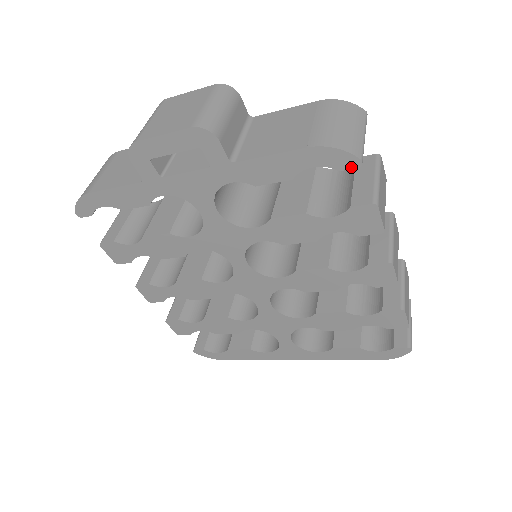
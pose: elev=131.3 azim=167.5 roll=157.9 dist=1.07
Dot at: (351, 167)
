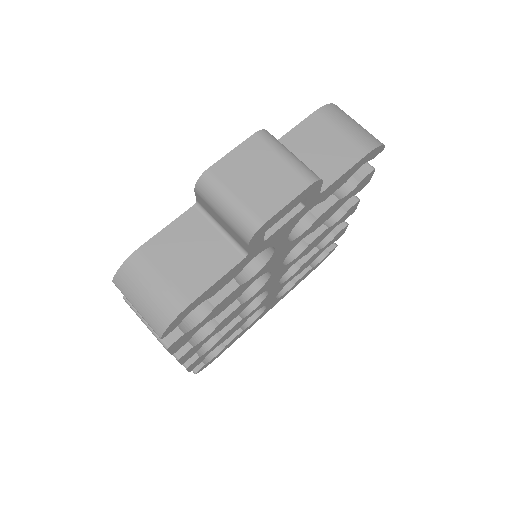
Dot at: (378, 153)
